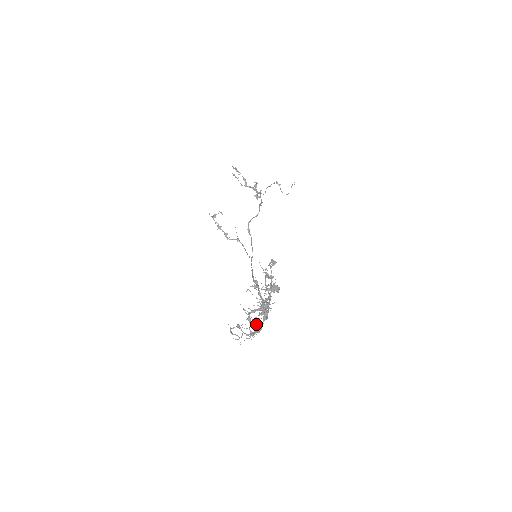
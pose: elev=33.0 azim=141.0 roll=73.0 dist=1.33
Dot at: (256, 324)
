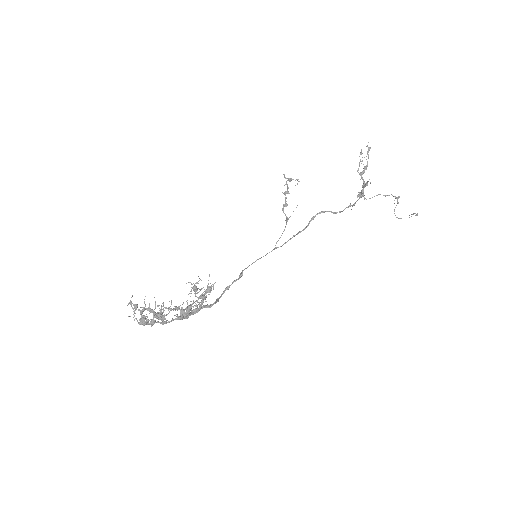
Dot at: occluded
